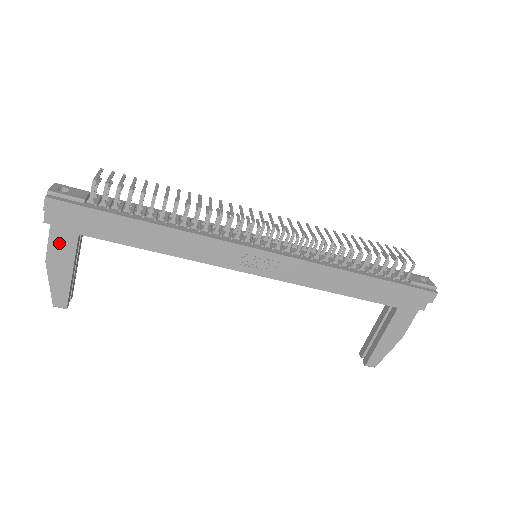
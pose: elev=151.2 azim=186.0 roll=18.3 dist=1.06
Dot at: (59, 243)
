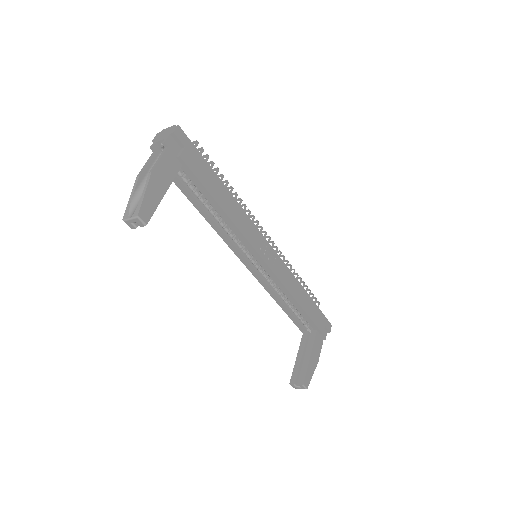
Dot at: (167, 164)
